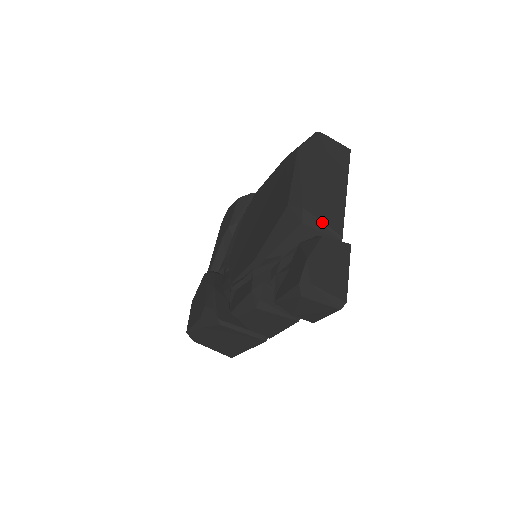
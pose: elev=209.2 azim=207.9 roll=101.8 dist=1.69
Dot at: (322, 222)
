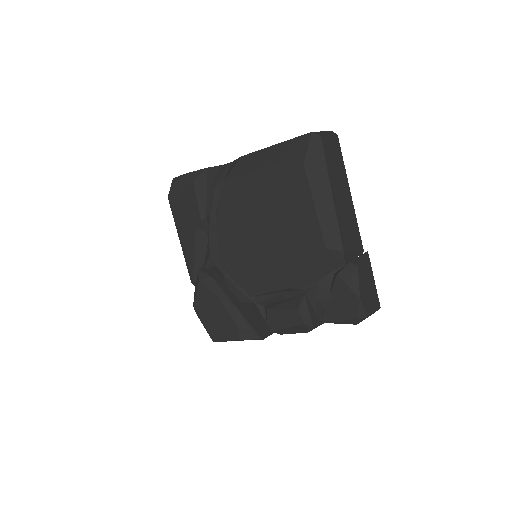
Dot at: (354, 251)
